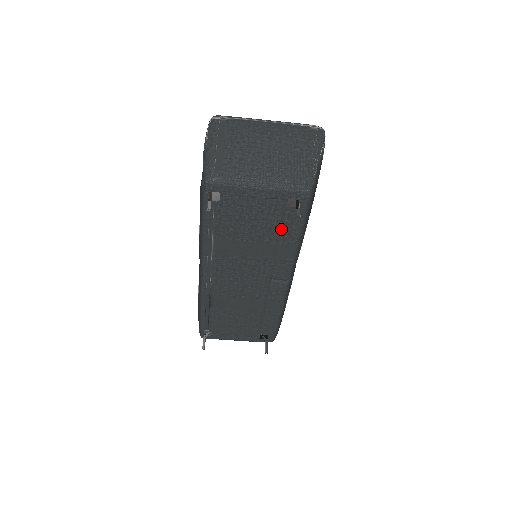
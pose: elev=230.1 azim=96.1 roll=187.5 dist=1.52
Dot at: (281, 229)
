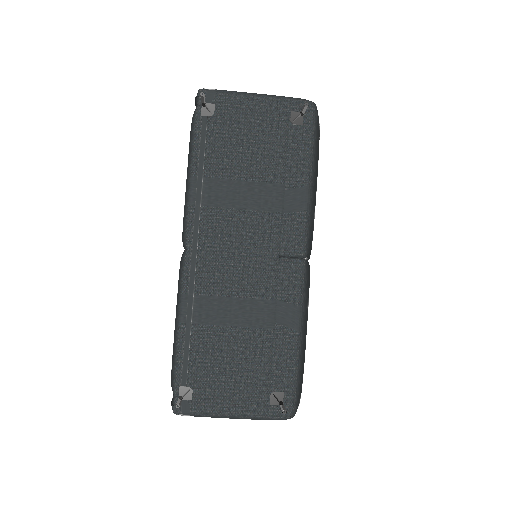
Dot at: (286, 160)
